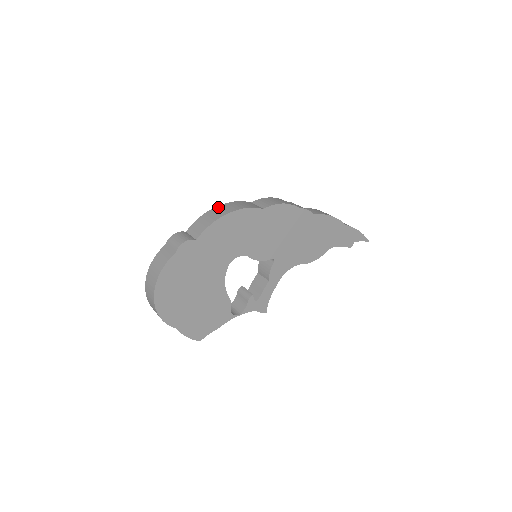
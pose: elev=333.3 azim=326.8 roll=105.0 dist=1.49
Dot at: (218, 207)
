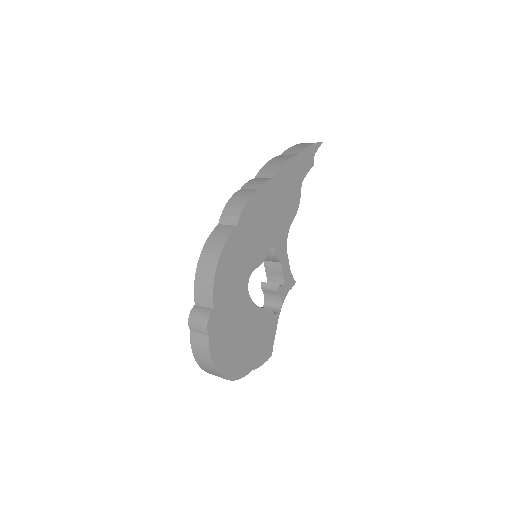
Dot at: (201, 261)
